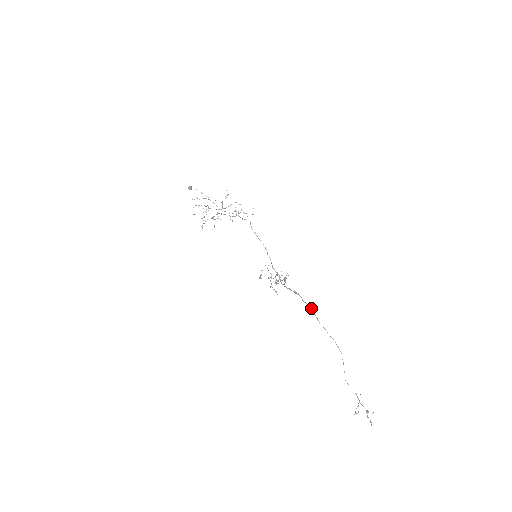
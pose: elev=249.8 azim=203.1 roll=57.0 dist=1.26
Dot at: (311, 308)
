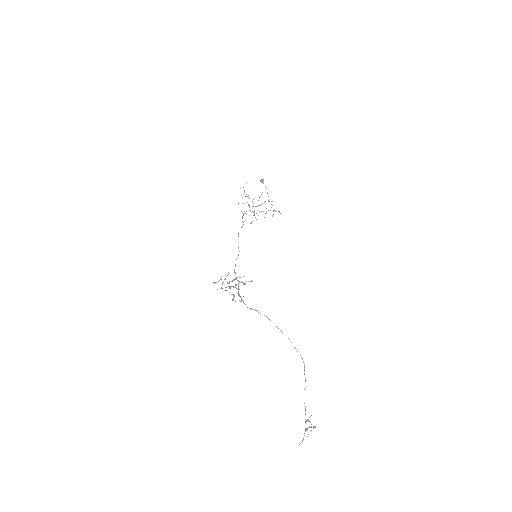
Dot at: (264, 315)
